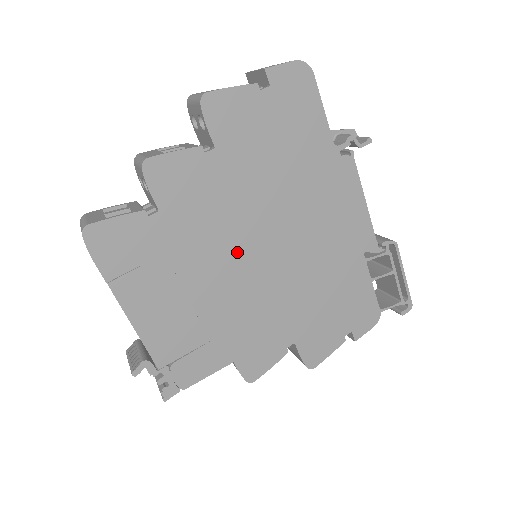
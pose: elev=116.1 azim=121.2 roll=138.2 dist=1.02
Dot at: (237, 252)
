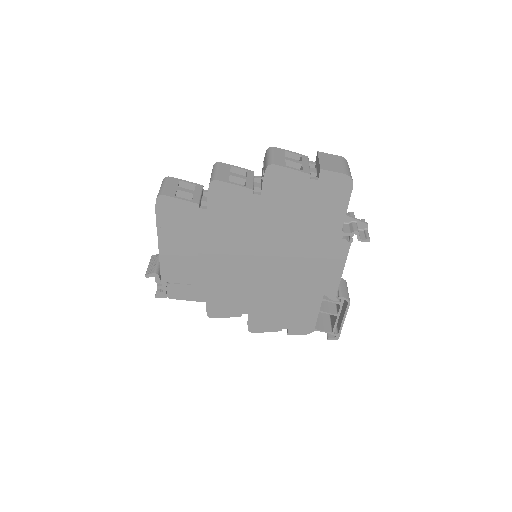
Dot at: (242, 252)
